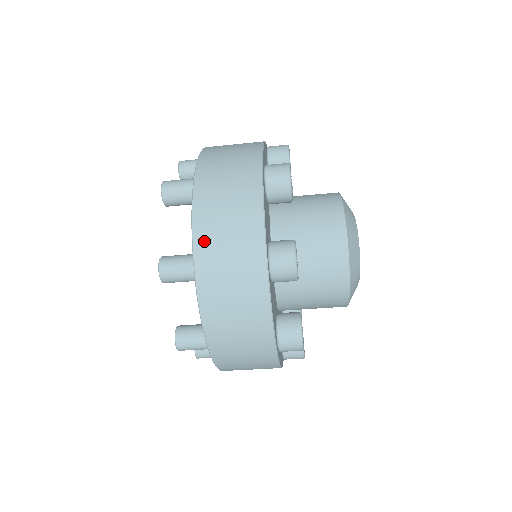
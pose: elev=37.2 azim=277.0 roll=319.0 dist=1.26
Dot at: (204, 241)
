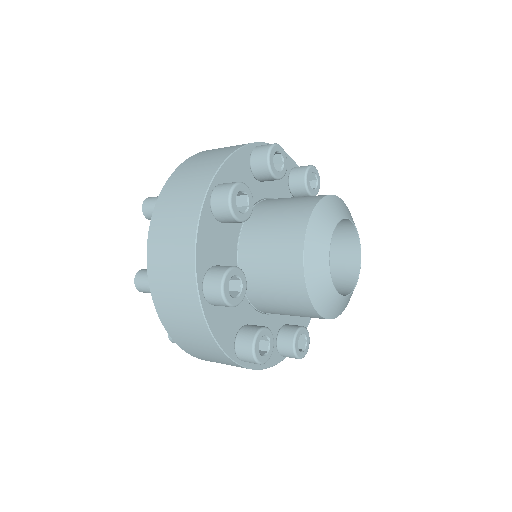
Dot at: (154, 266)
